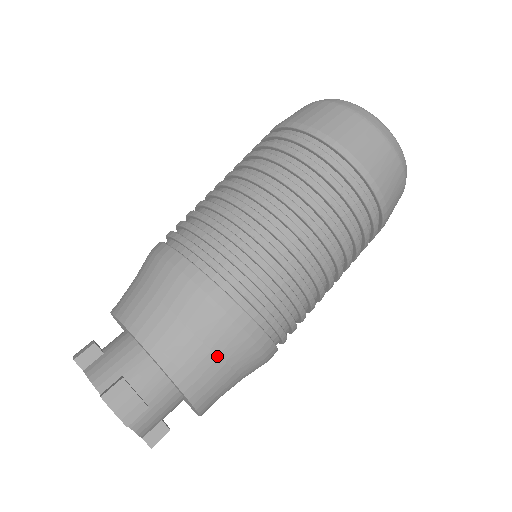
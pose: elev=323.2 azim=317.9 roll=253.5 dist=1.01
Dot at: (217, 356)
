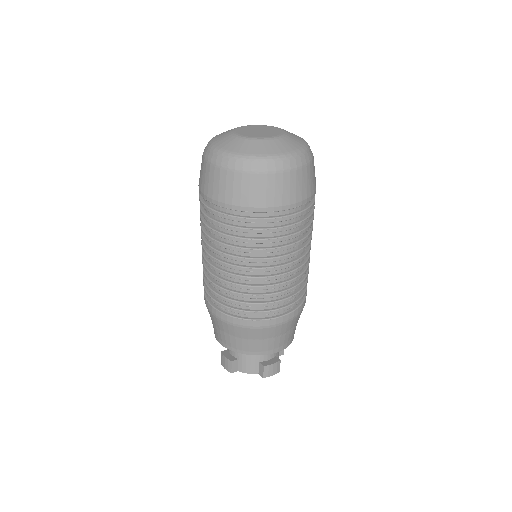
Dot at: (293, 327)
